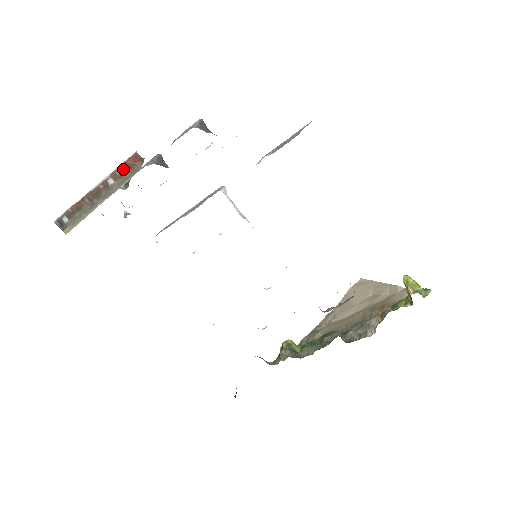
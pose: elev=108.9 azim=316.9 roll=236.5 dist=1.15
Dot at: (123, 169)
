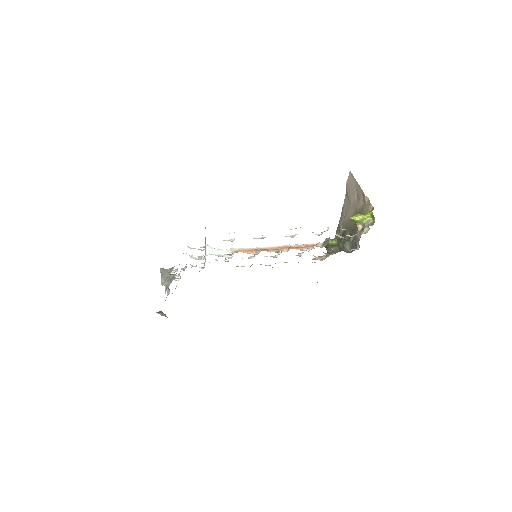
Dot at: (159, 312)
